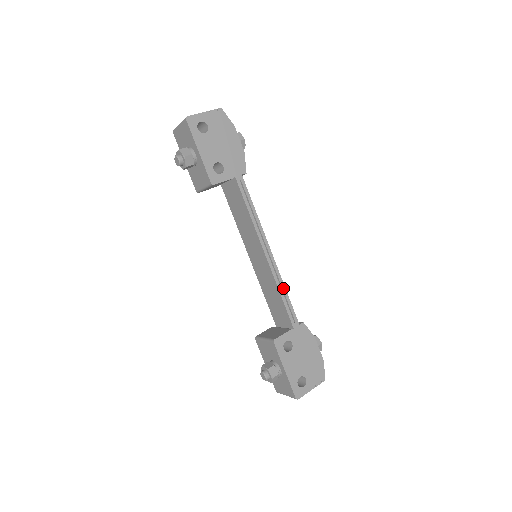
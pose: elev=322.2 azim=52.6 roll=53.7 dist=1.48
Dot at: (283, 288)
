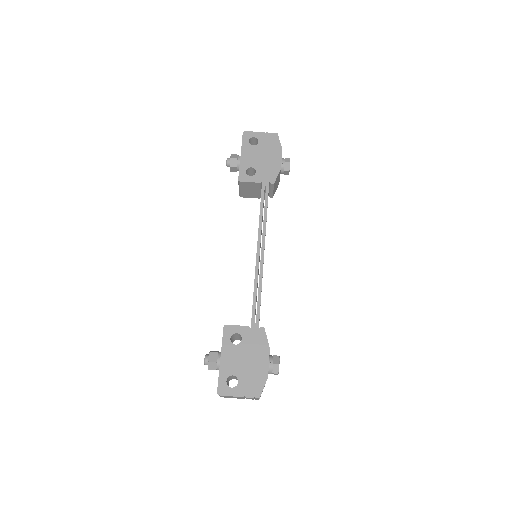
Dot at: (259, 286)
